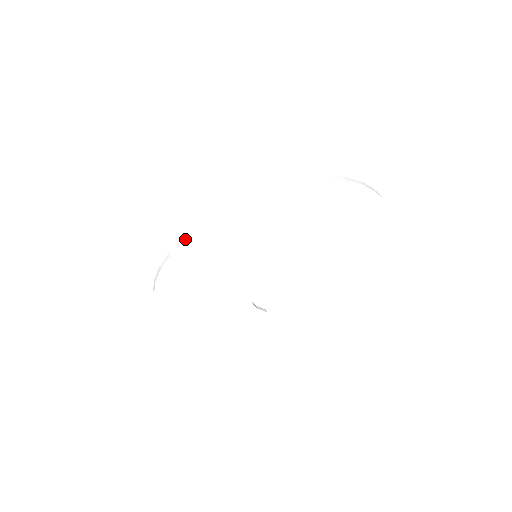
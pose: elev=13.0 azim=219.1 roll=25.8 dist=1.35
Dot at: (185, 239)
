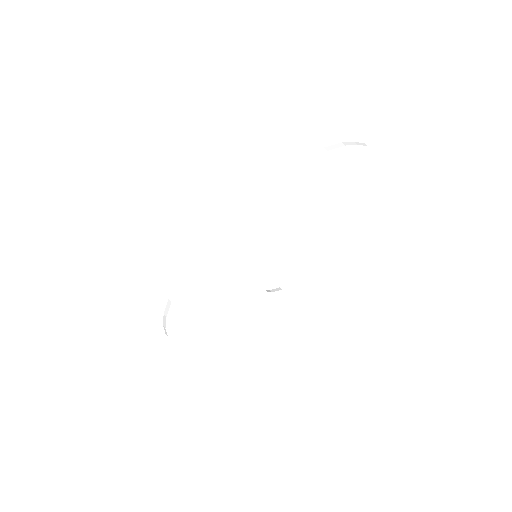
Dot at: (180, 283)
